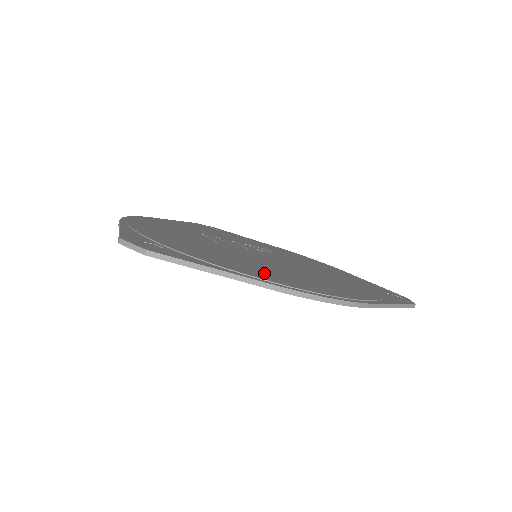
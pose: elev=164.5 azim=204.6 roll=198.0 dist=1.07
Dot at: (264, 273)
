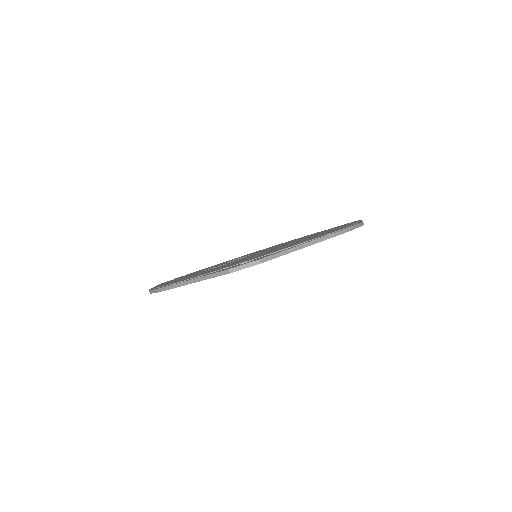
Dot at: occluded
